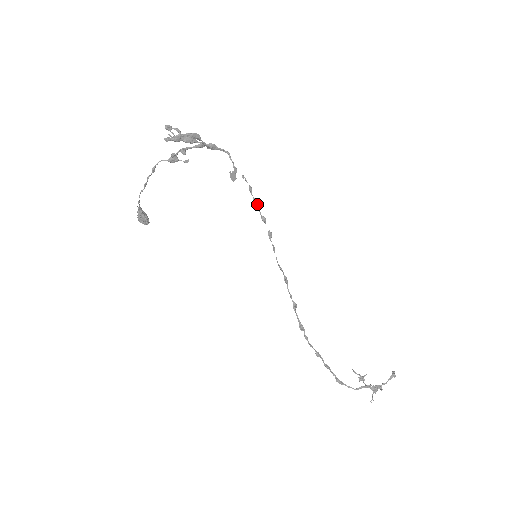
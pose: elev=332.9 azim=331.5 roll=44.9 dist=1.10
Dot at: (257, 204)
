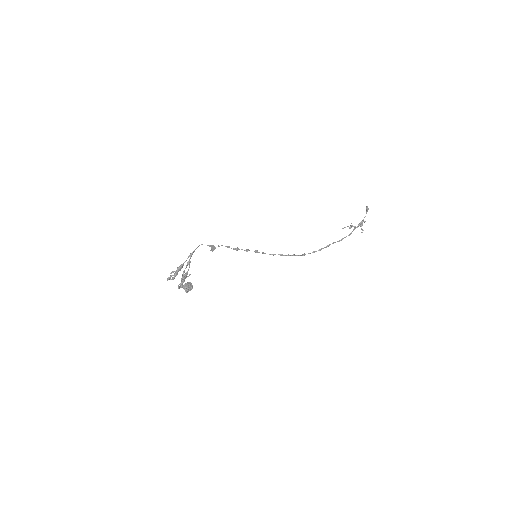
Dot at: (238, 249)
